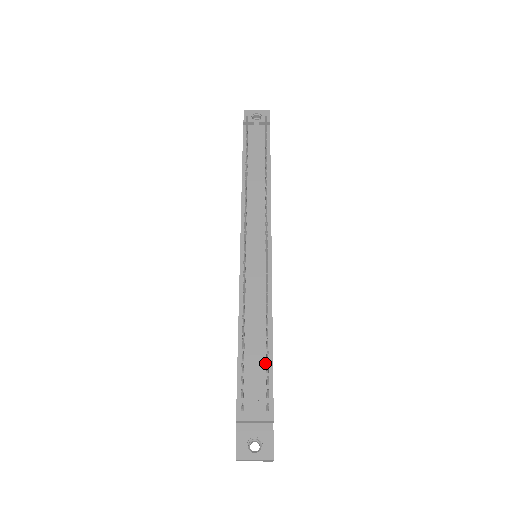
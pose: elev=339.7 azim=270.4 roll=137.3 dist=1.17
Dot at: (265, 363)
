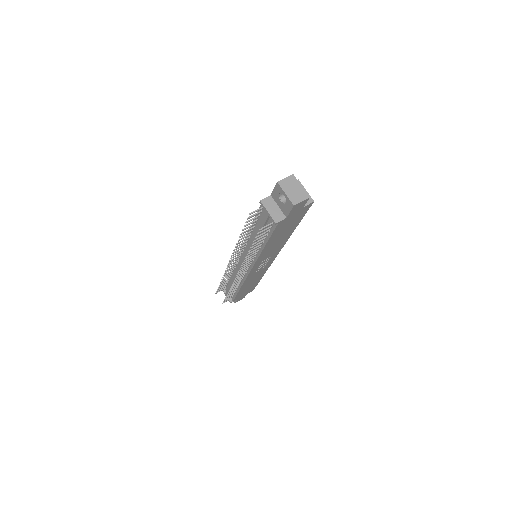
Dot at: (235, 291)
